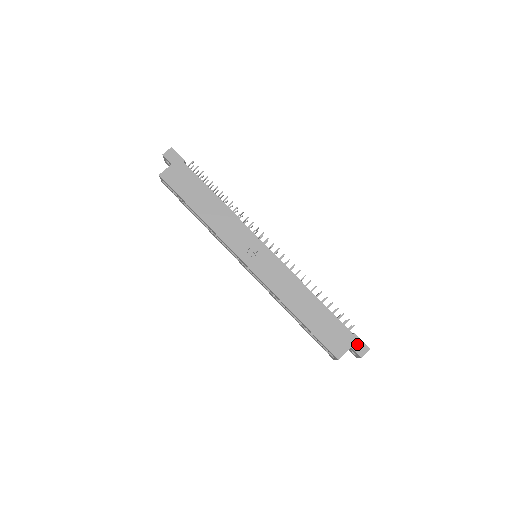
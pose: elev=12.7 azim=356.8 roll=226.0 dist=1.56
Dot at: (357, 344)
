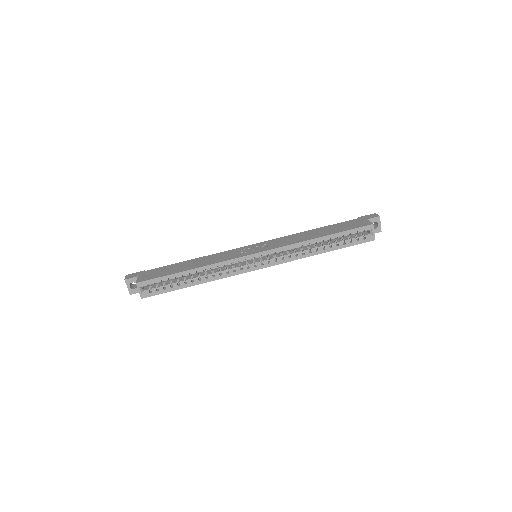
Dot at: (367, 217)
